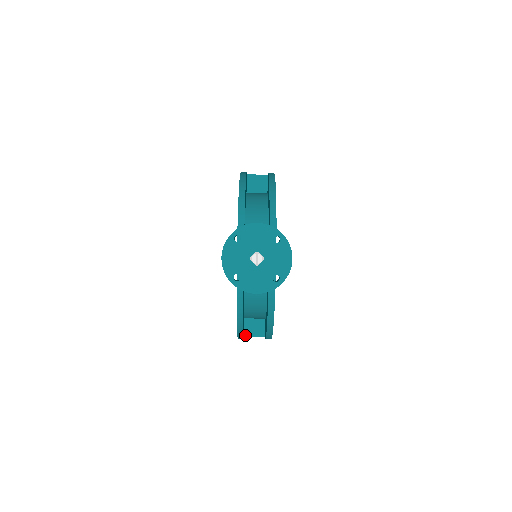
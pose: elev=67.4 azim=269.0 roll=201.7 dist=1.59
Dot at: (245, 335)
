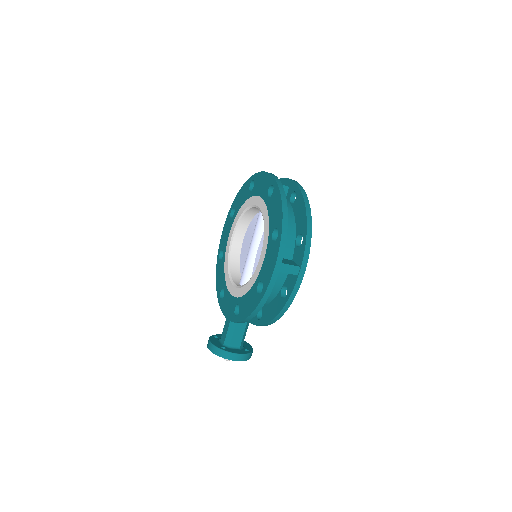
Dot at: occluded
